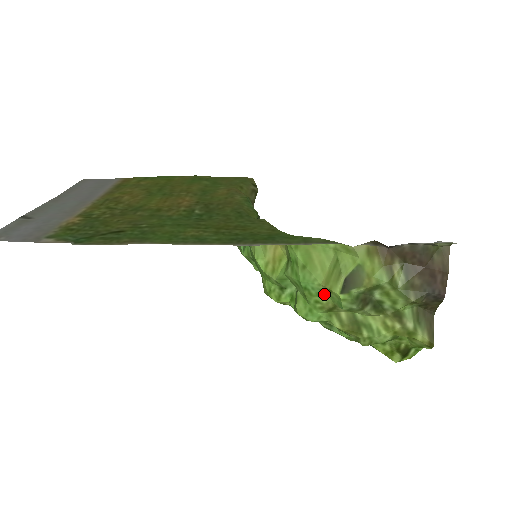
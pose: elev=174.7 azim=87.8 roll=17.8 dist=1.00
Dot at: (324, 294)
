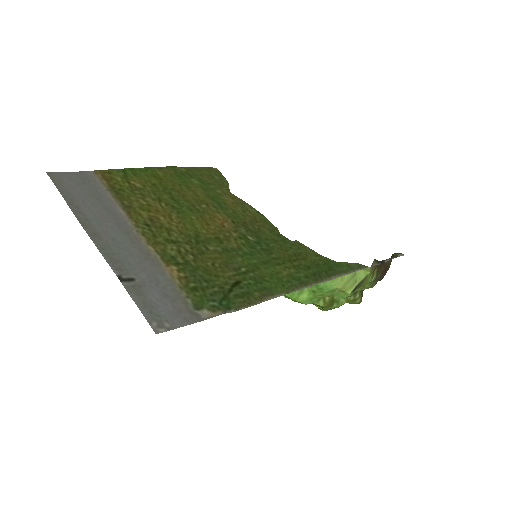
Dot at: (333, 292)
